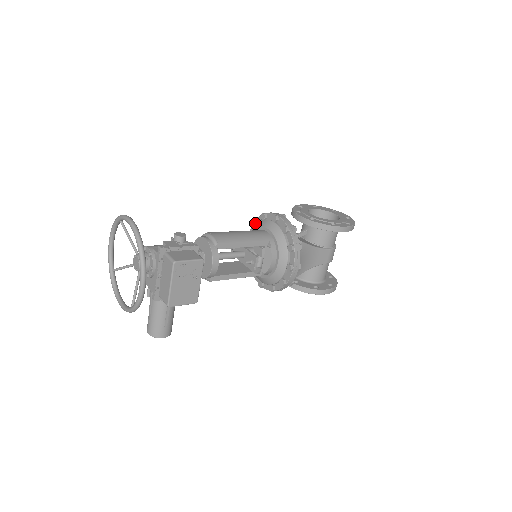
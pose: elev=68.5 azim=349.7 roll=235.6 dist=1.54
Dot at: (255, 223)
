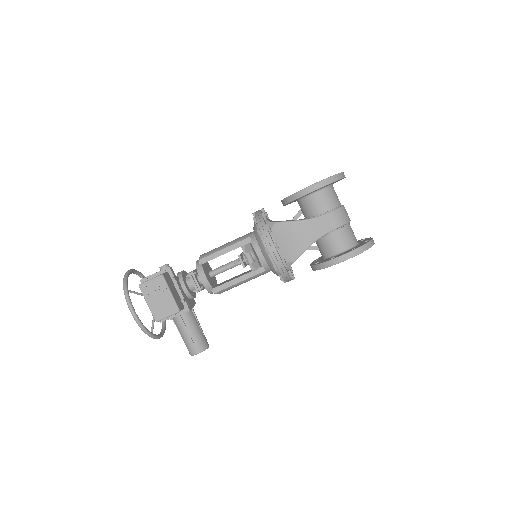
Dot at: occluded
